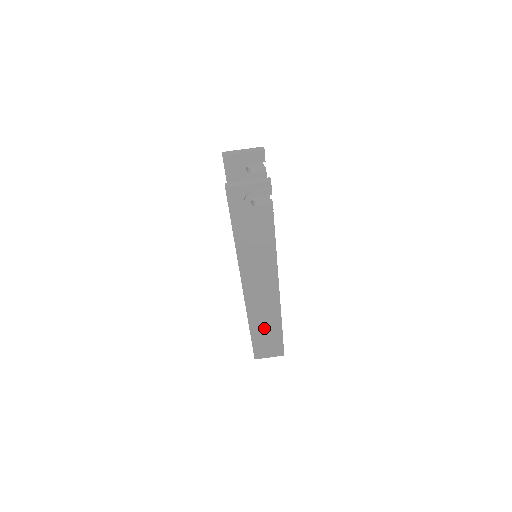
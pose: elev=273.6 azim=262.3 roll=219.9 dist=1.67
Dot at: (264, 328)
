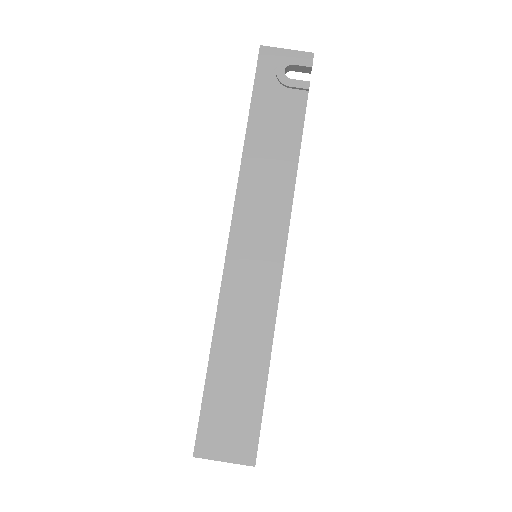
Dot at: (237, 351)
